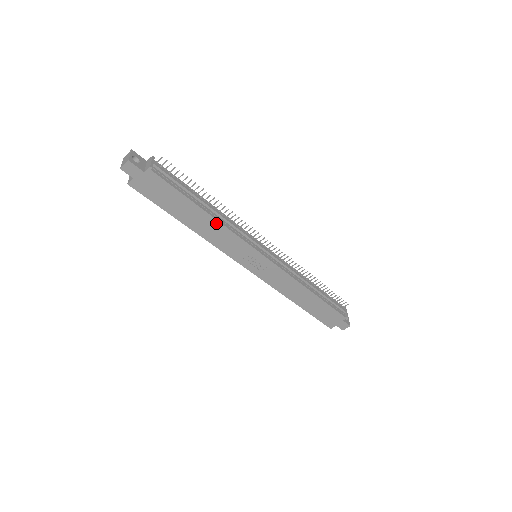
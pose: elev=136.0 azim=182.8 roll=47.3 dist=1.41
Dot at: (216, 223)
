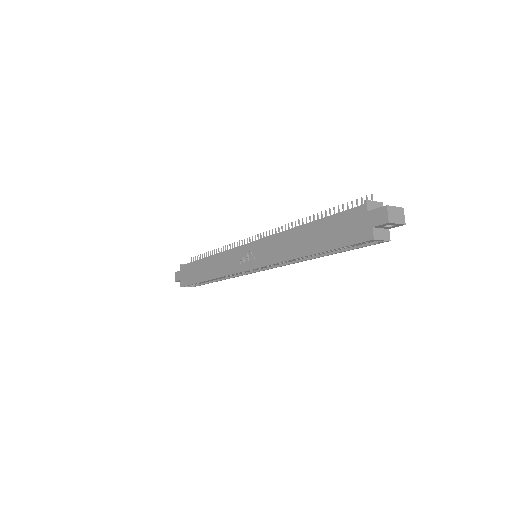
Dot at: (214, 258)
